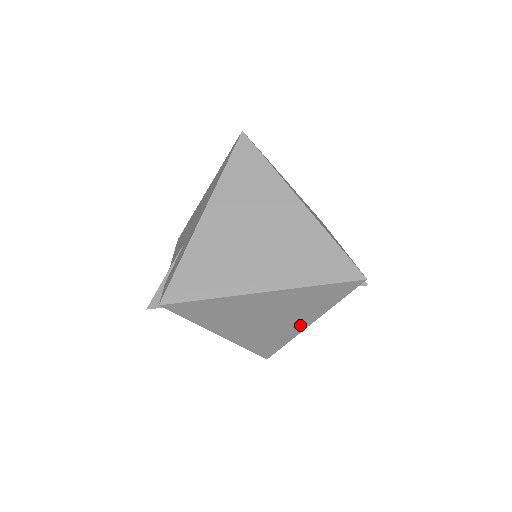
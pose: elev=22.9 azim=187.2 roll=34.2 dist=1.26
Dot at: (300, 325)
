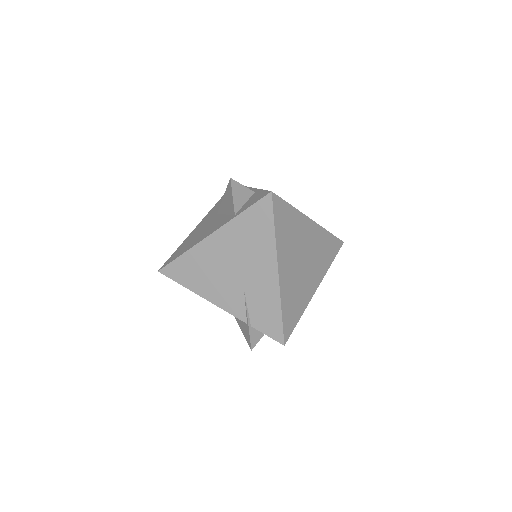
Dot at: occluded
